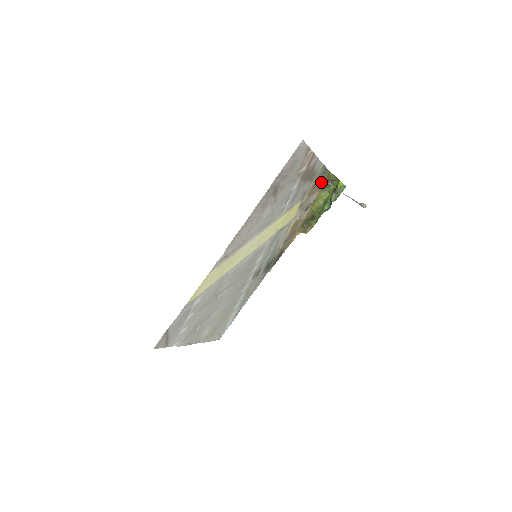
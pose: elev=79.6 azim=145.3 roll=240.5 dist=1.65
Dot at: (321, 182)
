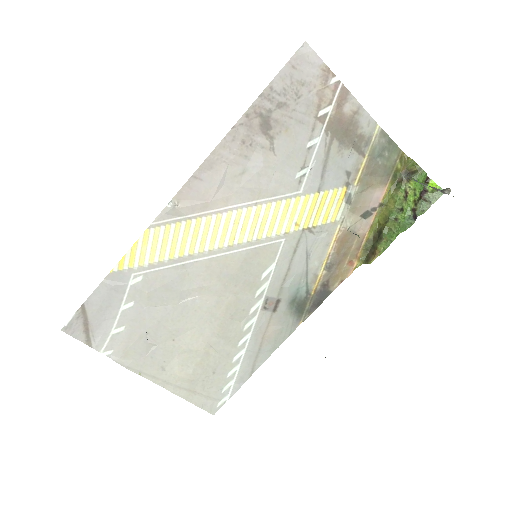
Dot at: (387, 168)
